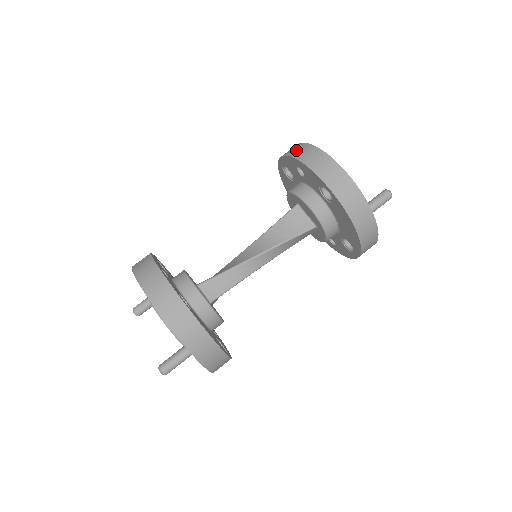
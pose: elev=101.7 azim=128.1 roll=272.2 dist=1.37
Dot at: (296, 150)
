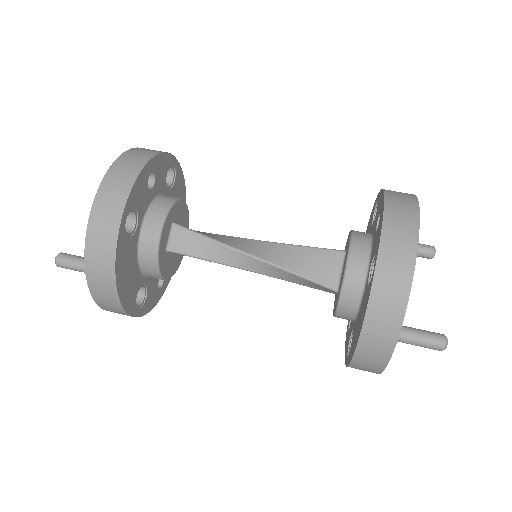
Dot at: (398, 196)
